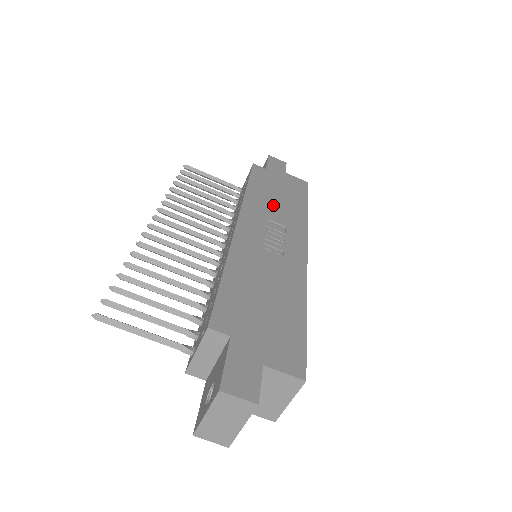
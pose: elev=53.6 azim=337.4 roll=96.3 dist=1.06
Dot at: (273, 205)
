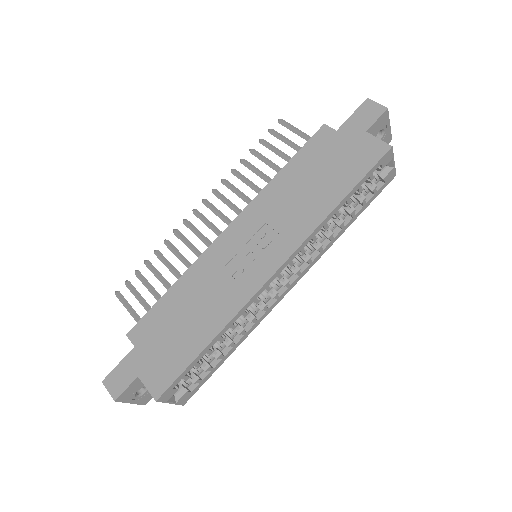
Dot at: (291, 199)
